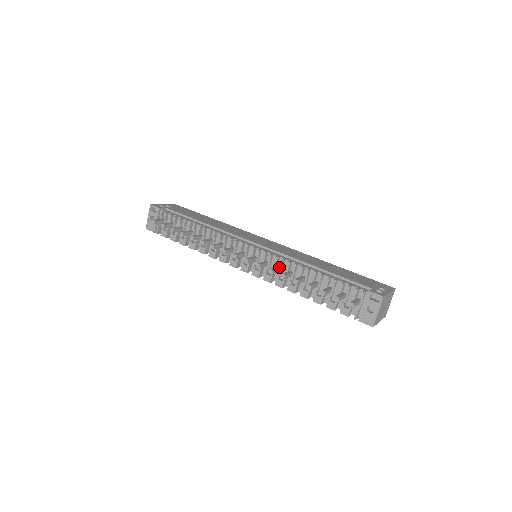
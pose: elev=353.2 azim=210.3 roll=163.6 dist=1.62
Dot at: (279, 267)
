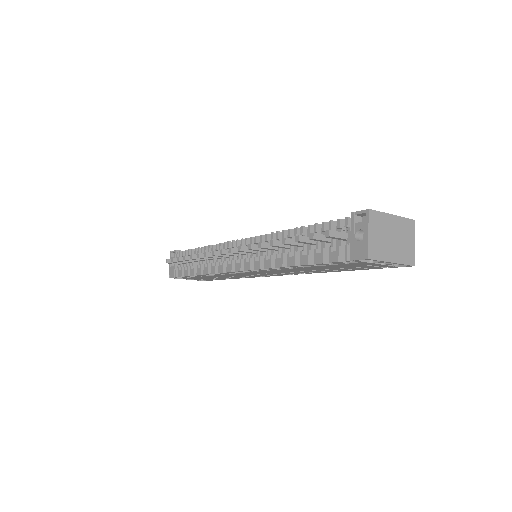
Dot at: occluded
